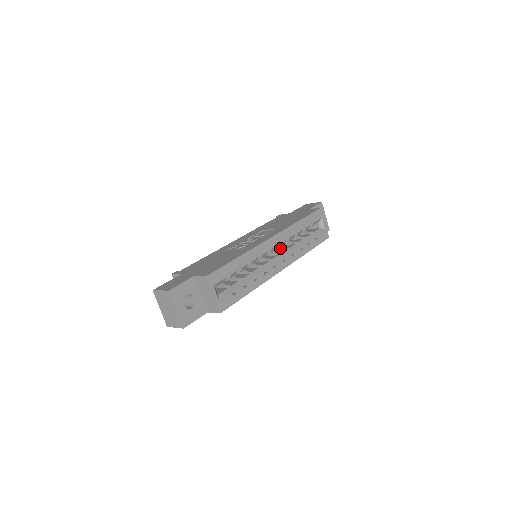
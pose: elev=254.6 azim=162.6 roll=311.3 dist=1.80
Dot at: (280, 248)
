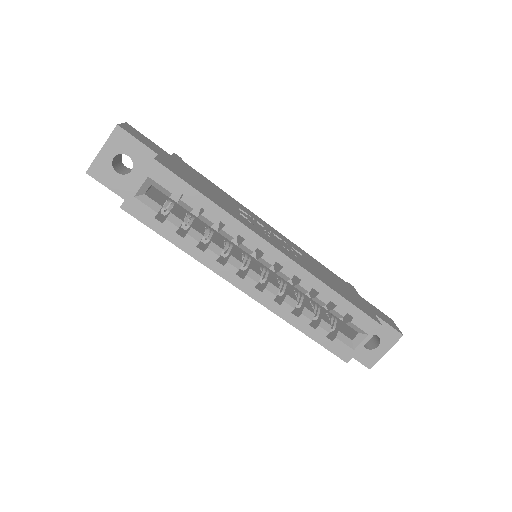
Dot at: (281, 282)
